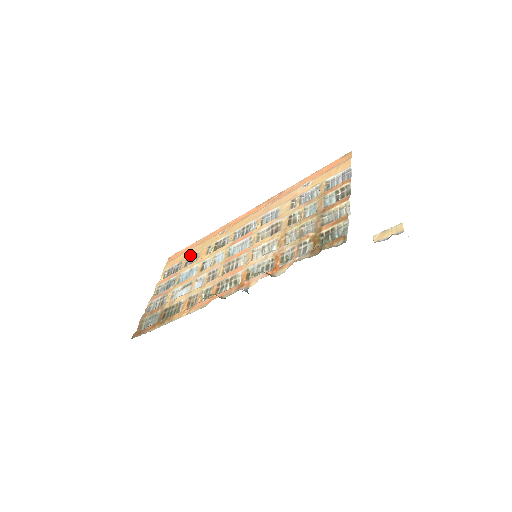
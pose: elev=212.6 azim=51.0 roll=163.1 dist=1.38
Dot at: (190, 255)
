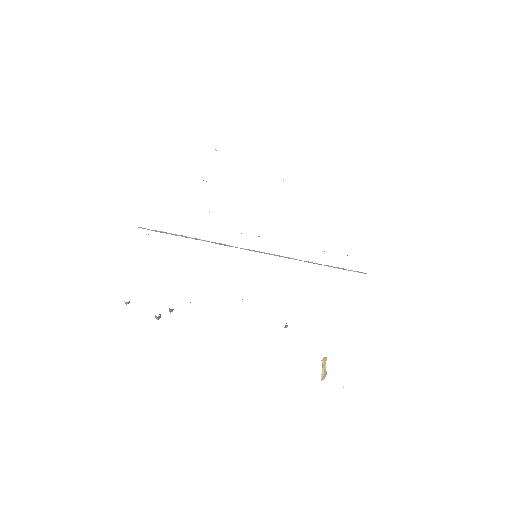
Dot at: occluded
